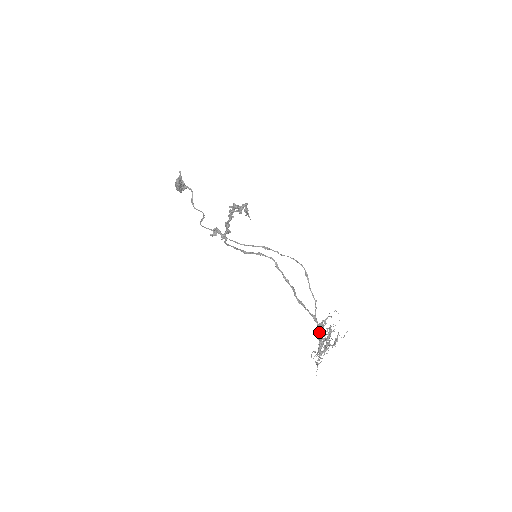
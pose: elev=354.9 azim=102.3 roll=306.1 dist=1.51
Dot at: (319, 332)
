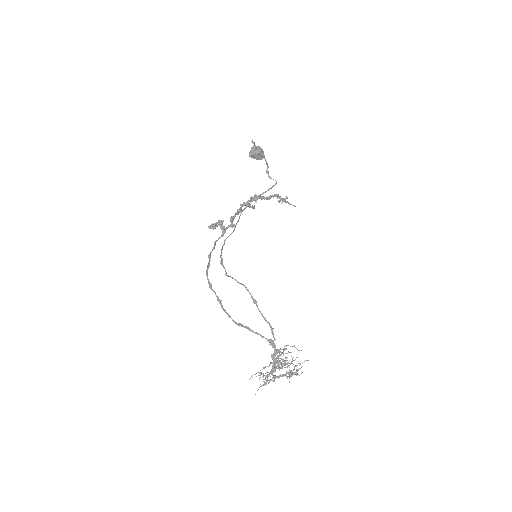
Dot at: (272, 358)
